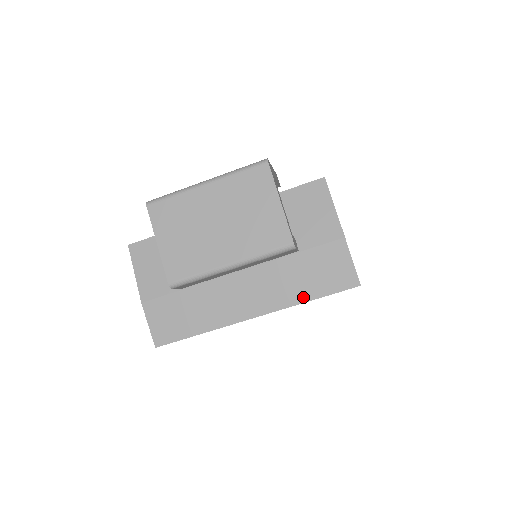
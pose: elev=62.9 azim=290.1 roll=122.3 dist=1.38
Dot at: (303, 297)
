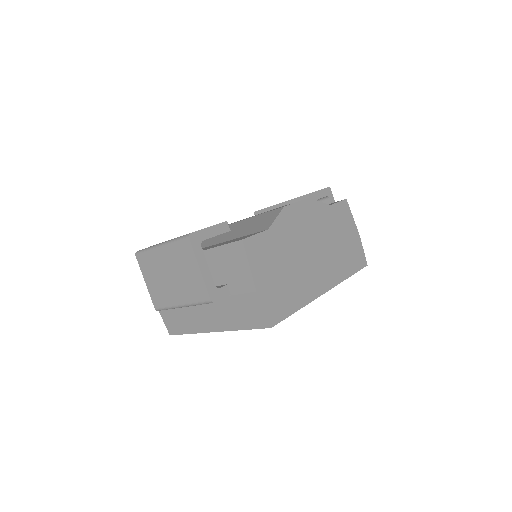
Dot at: (238, 326)
